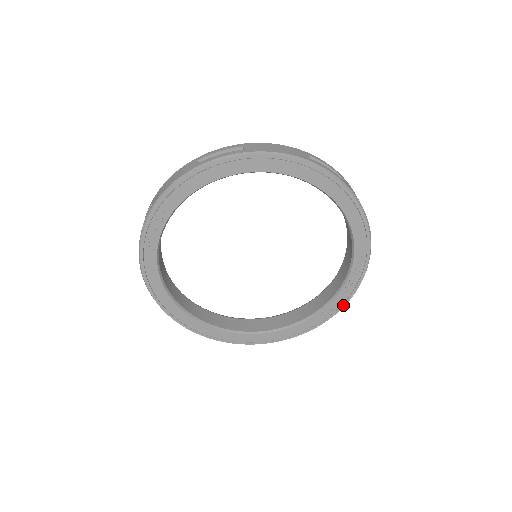
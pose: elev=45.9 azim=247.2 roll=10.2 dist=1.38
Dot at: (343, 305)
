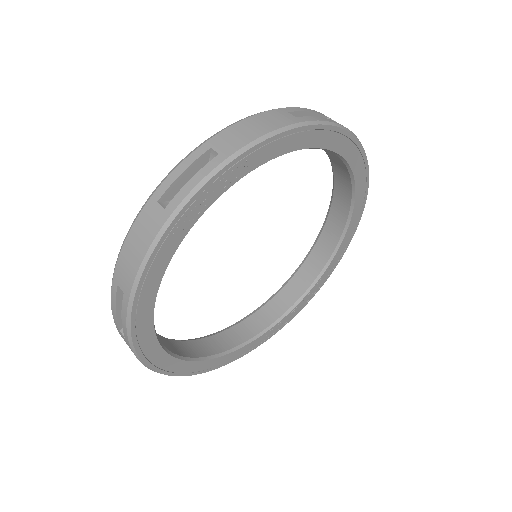
Dot at: (288, 322)
